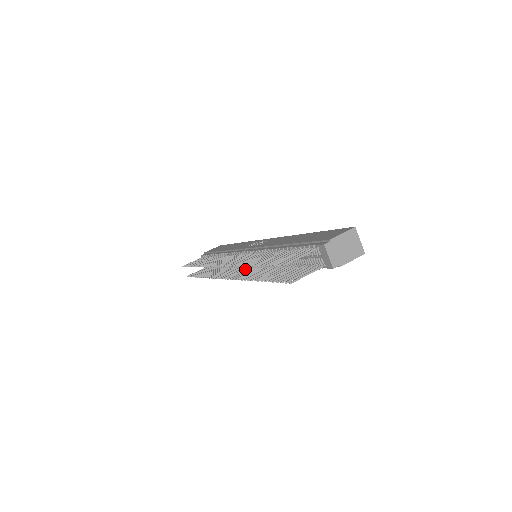
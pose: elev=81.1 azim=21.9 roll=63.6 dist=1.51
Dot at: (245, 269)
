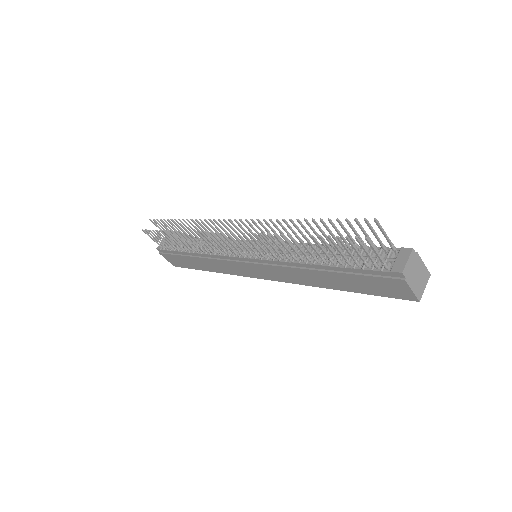
Dot at: (243, 249)
